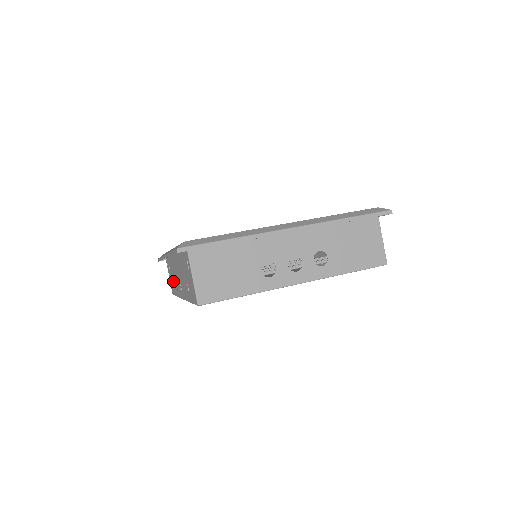
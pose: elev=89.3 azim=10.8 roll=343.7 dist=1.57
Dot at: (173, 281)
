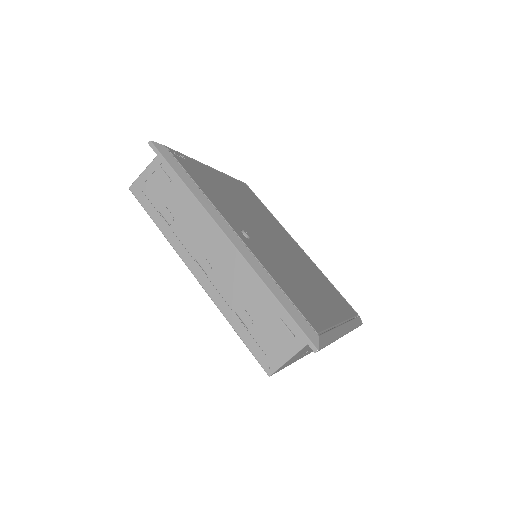
Dot at: (170, 212)
